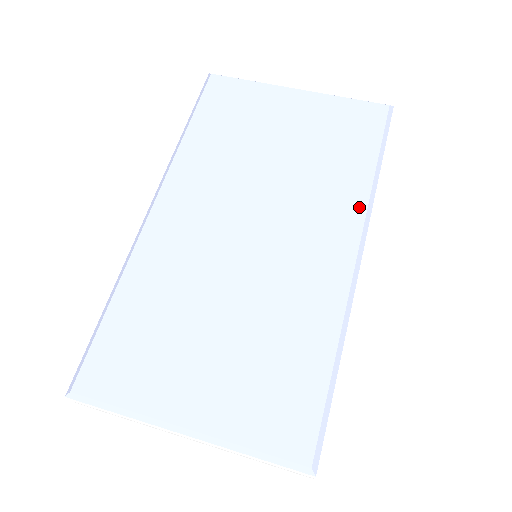
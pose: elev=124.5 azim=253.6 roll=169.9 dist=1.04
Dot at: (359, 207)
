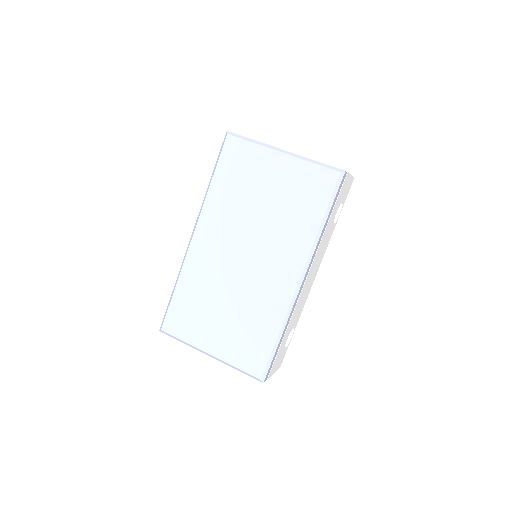
Dot at: (306, 250)
